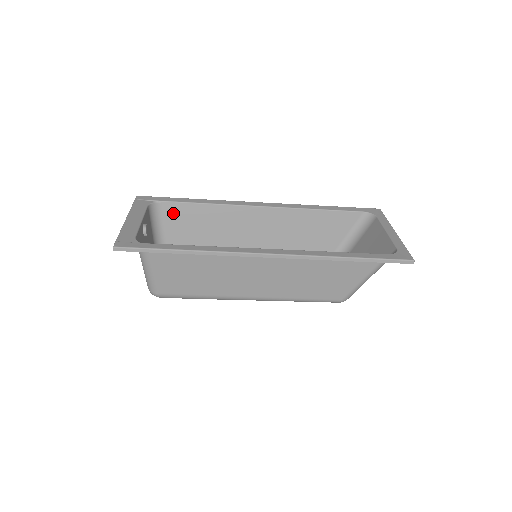
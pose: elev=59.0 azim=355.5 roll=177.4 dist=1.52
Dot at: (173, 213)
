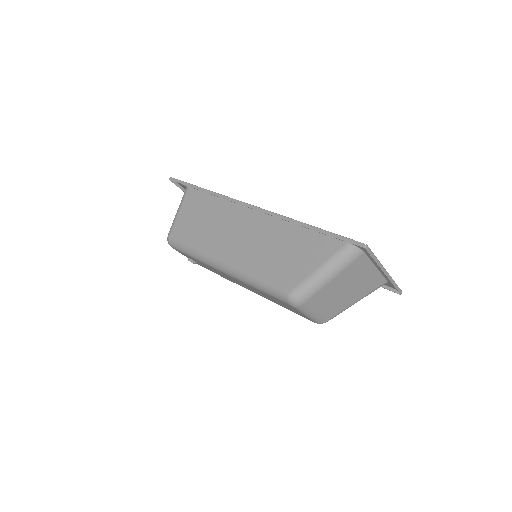
Dot at: occluded
